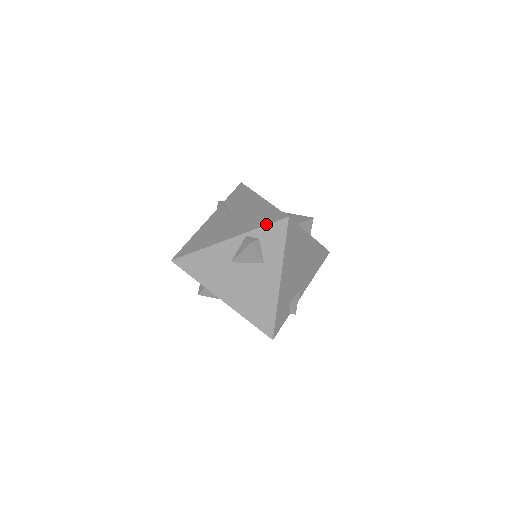
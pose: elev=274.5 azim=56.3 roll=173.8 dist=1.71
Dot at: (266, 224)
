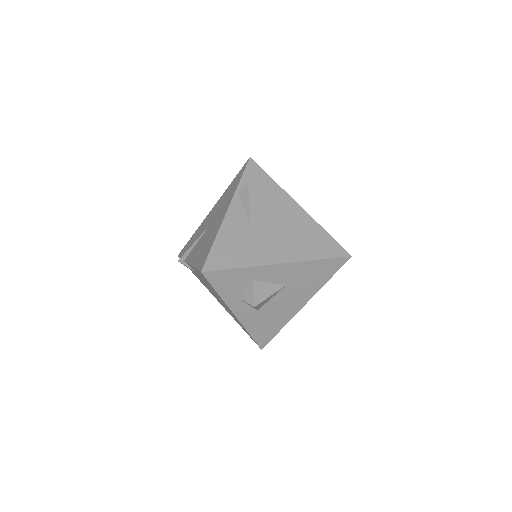
Dot at: (242, 174)
